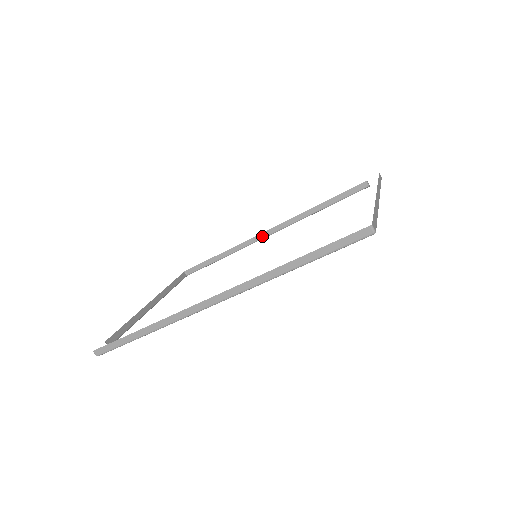
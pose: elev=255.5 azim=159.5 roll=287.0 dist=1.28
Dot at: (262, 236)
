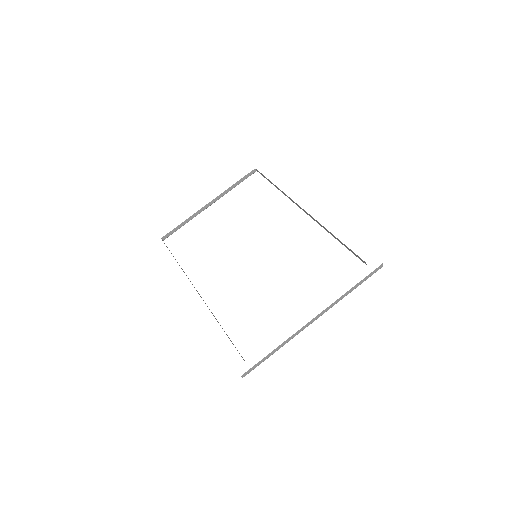
Dot at: (300, 207)
